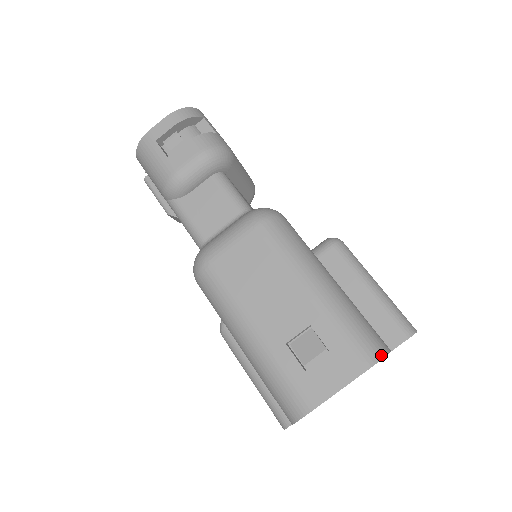
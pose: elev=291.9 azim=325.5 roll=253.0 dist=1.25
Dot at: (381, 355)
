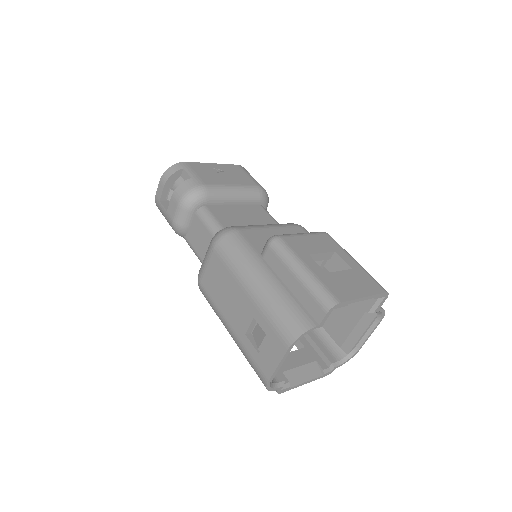
Dot at: (299, 333)
